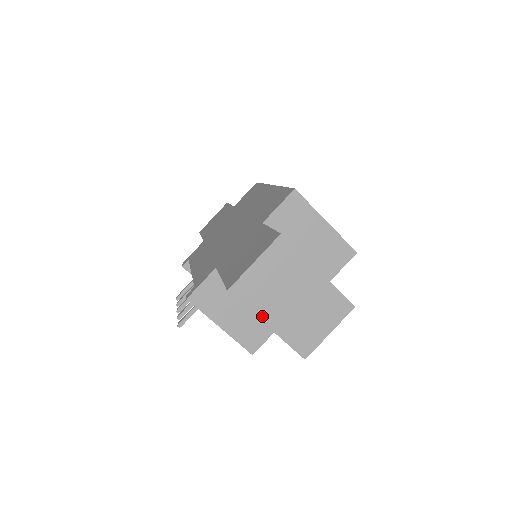
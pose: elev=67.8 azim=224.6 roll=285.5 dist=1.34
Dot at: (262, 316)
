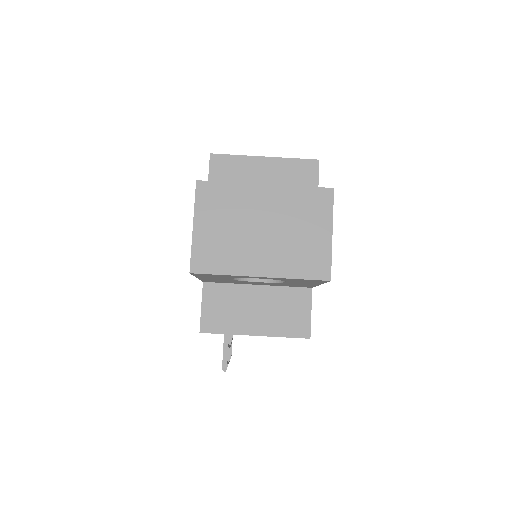
Dot at: (246, 271)
